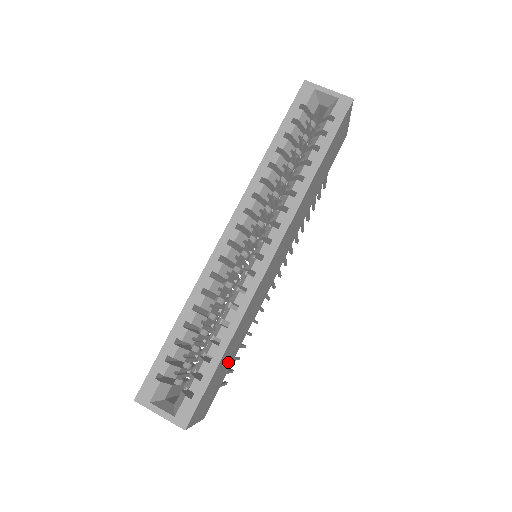
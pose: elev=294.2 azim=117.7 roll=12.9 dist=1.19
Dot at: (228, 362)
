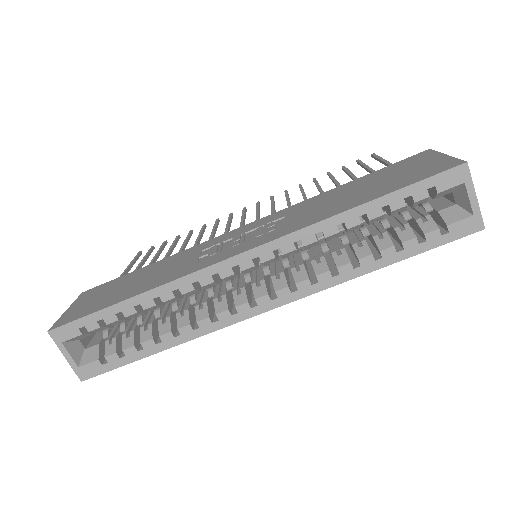
Dot at: occluded
